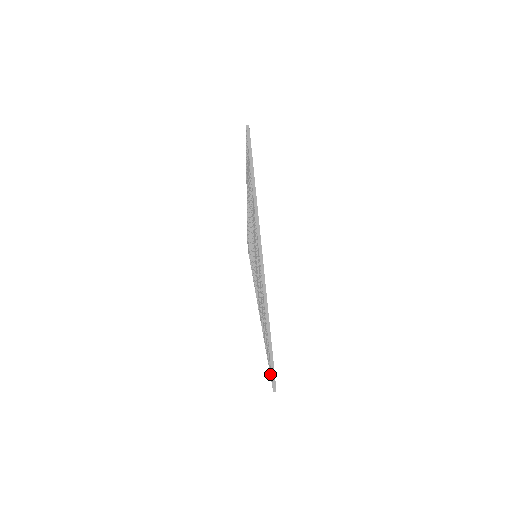
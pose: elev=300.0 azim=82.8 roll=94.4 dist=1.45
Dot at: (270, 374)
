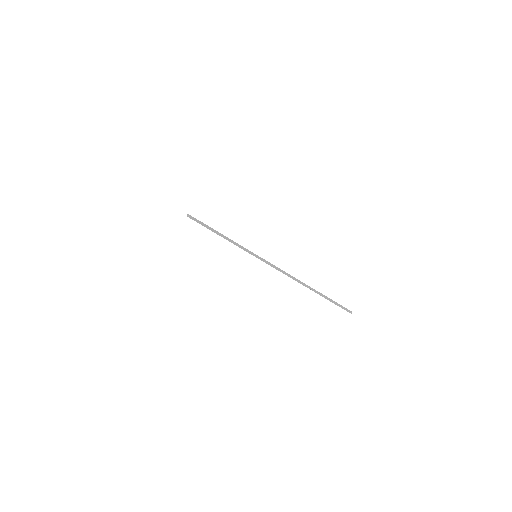
Dot at: occluded
